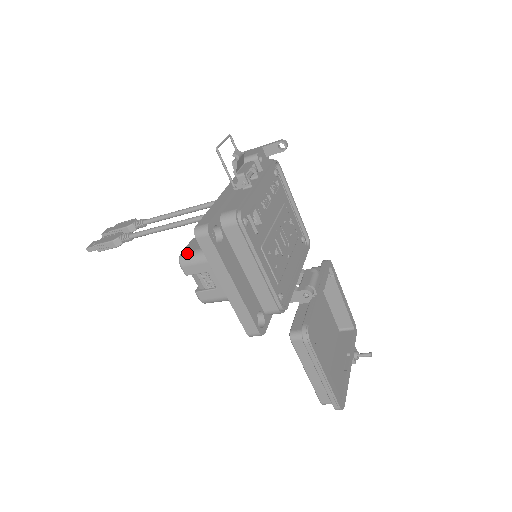
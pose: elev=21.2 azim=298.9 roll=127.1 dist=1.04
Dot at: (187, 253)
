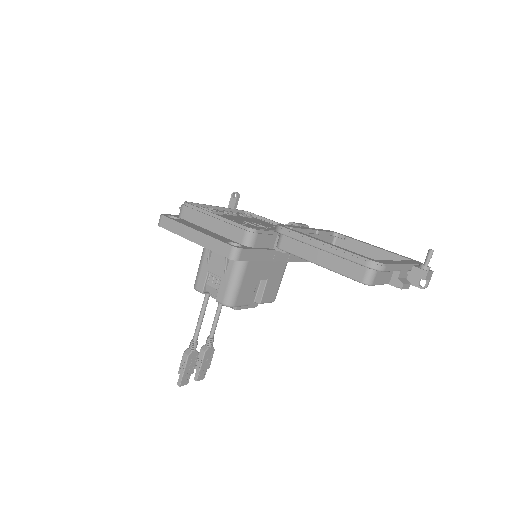
Dot at: occluded
